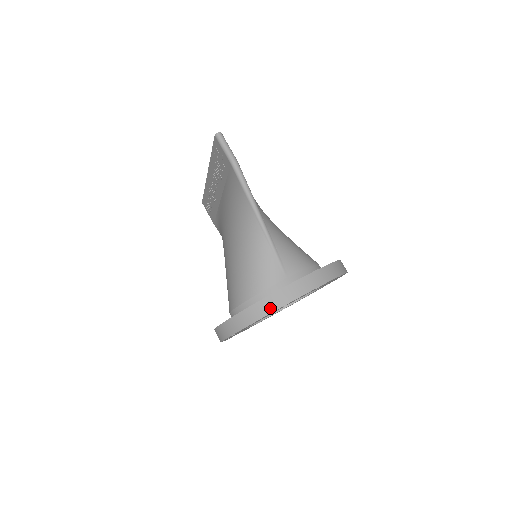
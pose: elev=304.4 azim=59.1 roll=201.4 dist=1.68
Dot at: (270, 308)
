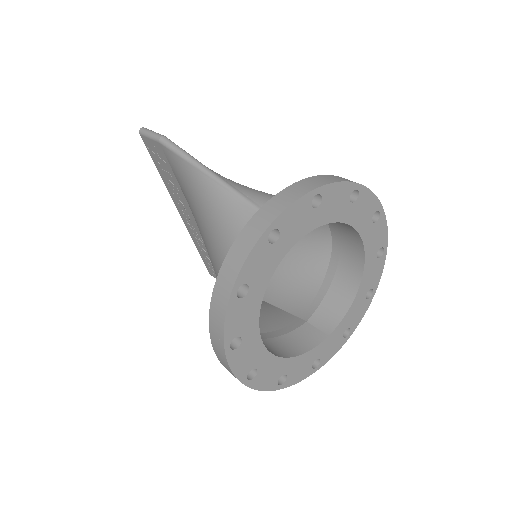
Dot at: (247, 246)
